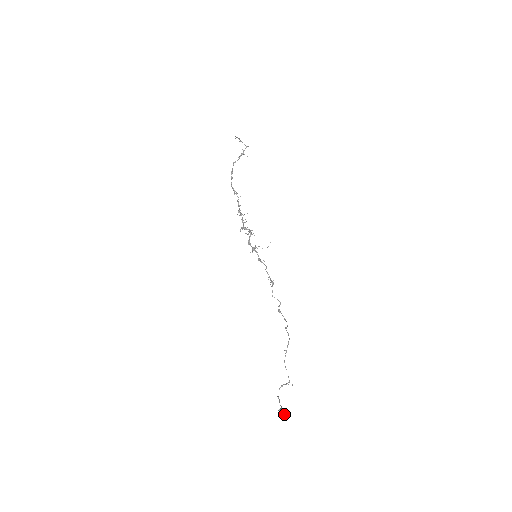
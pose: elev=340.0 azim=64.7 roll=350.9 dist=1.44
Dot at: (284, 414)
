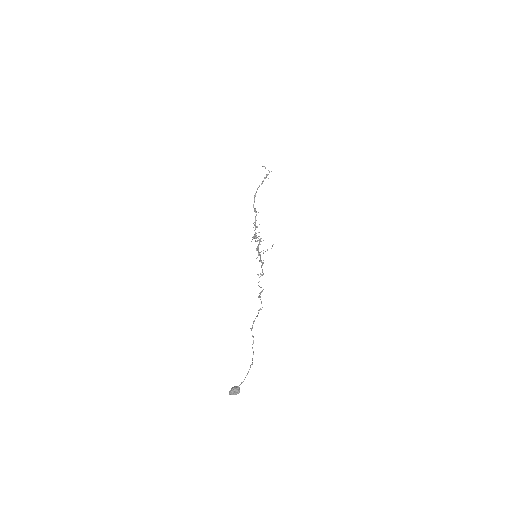
Dot at: (232, 389)
